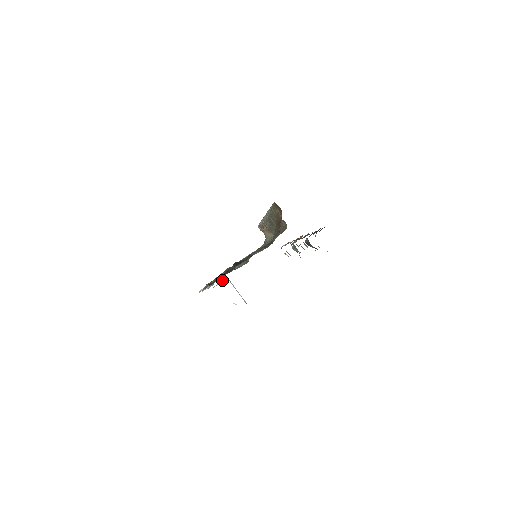
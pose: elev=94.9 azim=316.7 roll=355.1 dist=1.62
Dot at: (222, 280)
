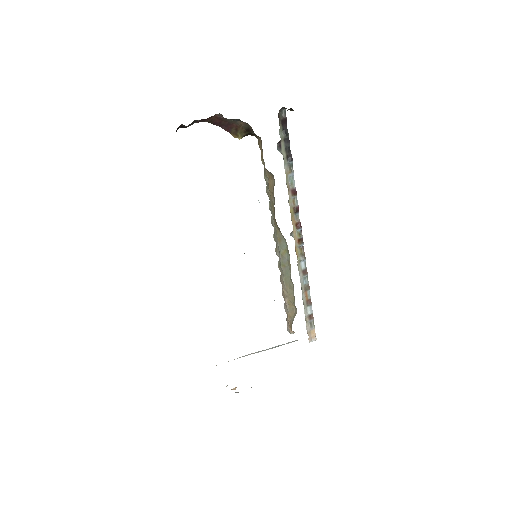
Dot at: occluded
